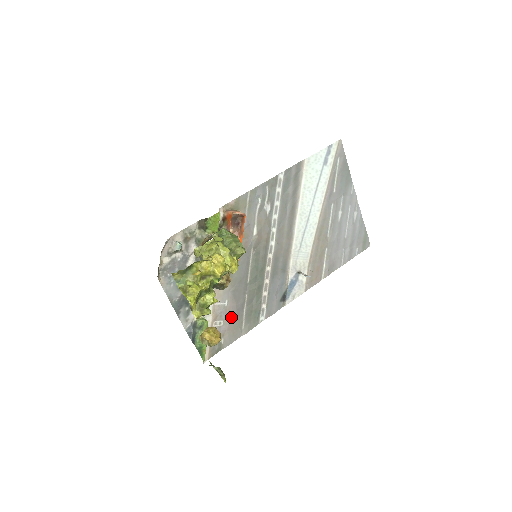
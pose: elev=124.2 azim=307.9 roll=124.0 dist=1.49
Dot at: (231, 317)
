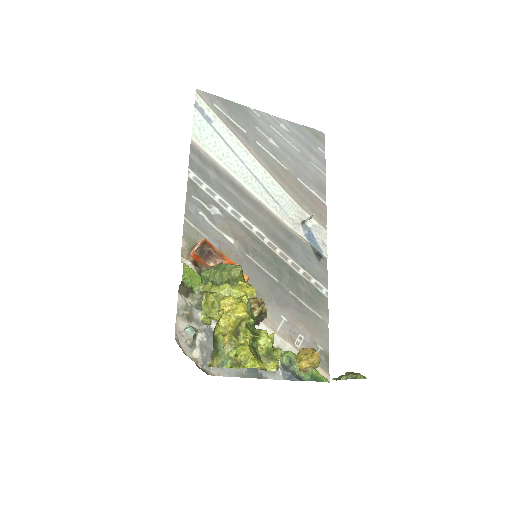
Dot at: (302, 323)
